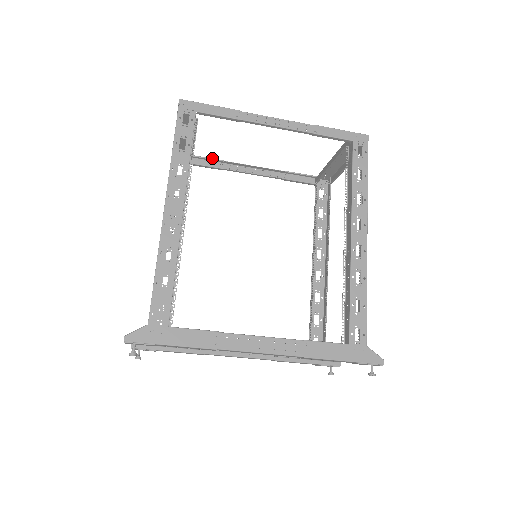
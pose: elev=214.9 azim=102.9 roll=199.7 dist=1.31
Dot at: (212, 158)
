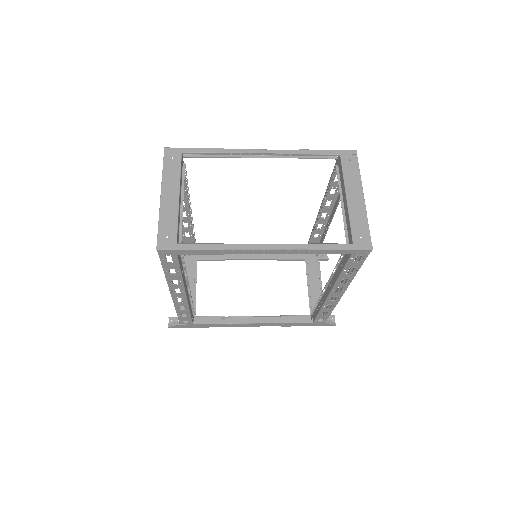
Dot at: (209, 152)
